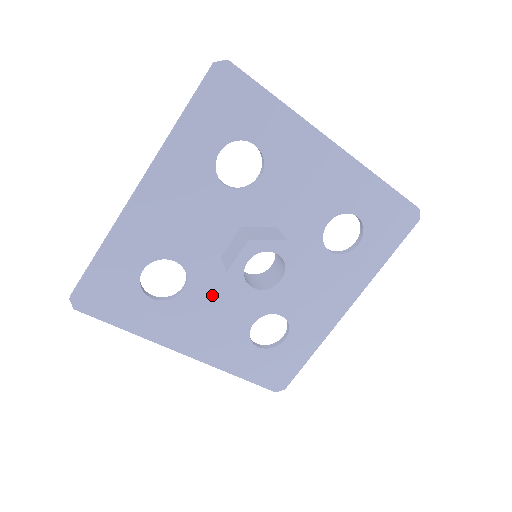
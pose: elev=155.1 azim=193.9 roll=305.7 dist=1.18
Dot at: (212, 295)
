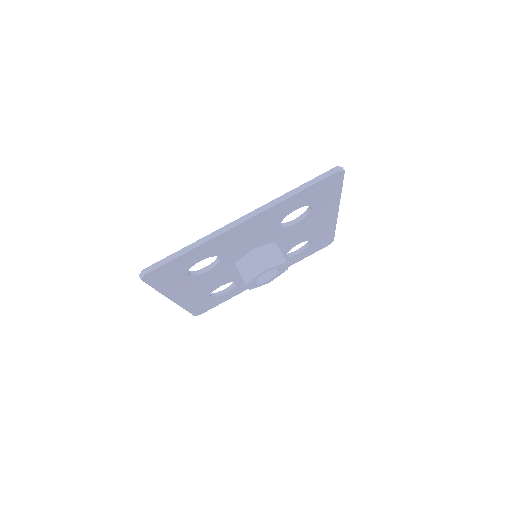
Dot at: occluded
